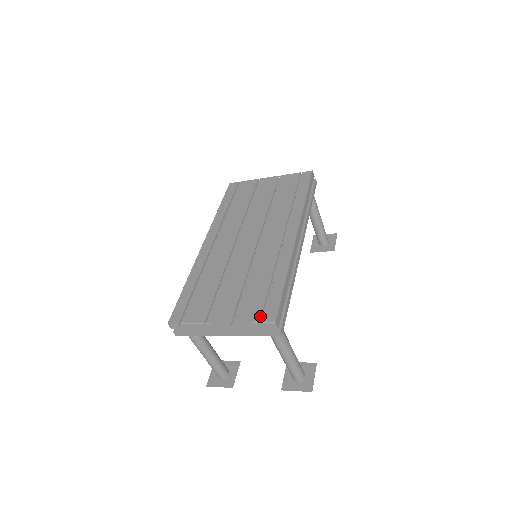
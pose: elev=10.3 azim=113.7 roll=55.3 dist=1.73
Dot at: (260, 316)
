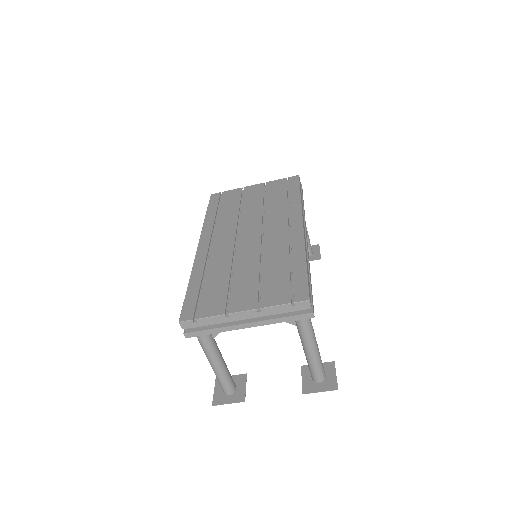
Dot at: (290, 297)
